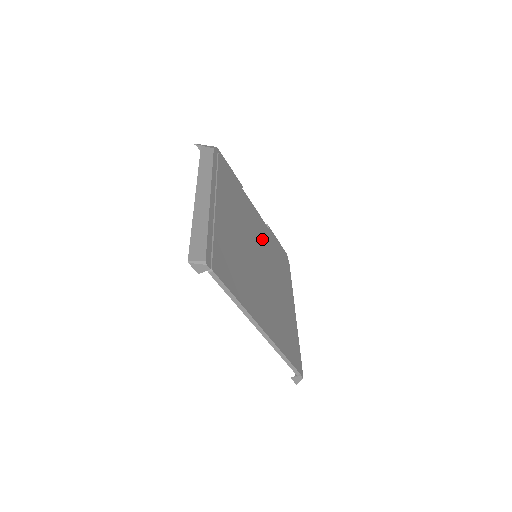
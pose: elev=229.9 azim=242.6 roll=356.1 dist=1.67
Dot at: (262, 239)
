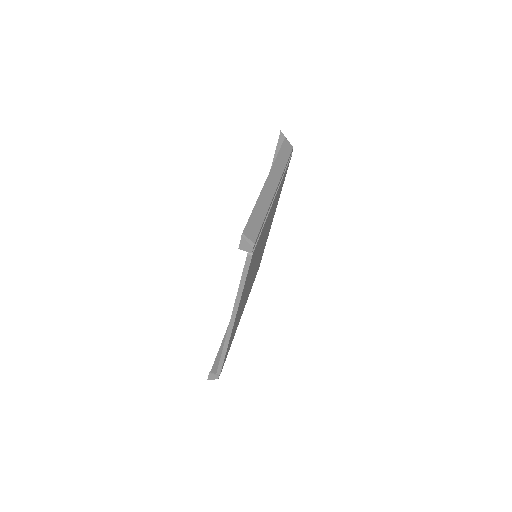
Dot at: occluded
